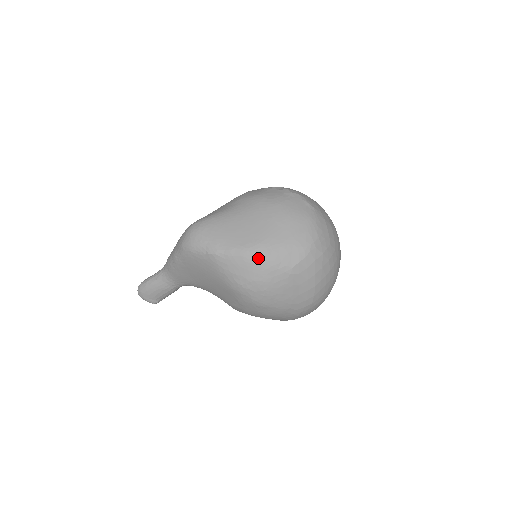
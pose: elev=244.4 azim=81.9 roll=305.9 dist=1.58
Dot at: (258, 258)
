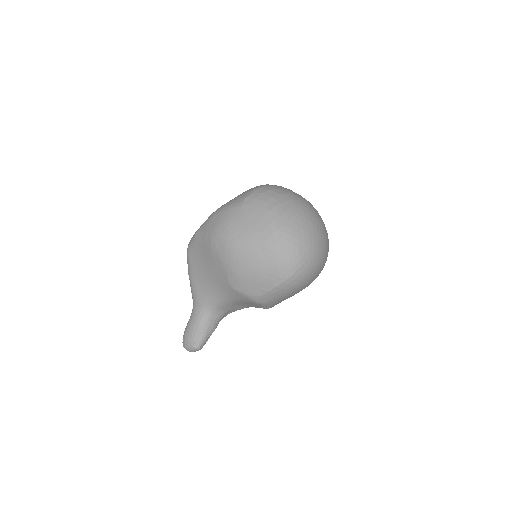
Dot at: (218, 211)
